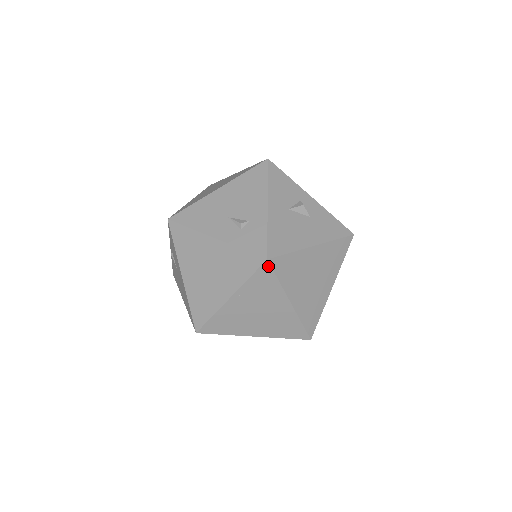
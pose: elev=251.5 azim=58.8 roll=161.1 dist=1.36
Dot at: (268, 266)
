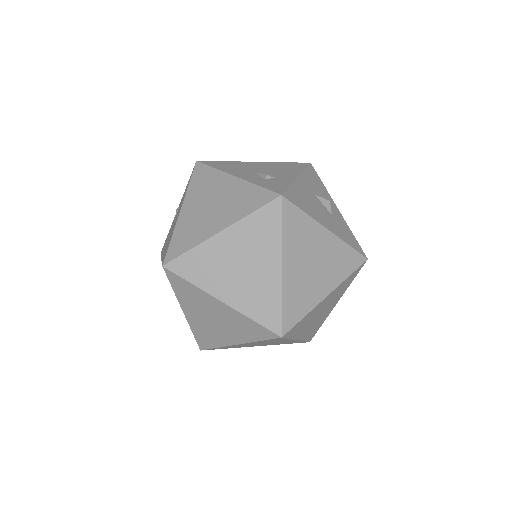
Dot at: (279, 204)
